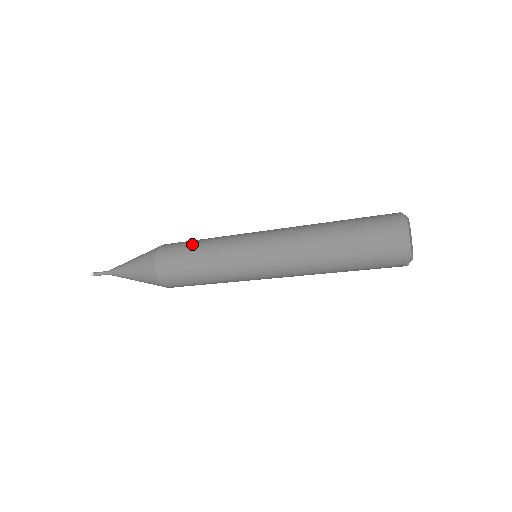
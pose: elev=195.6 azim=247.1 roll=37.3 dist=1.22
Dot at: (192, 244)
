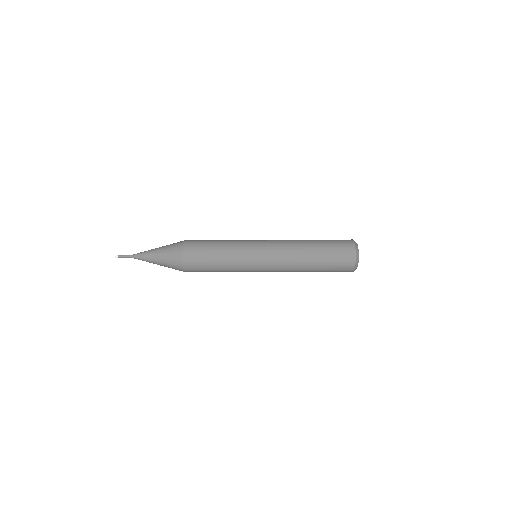
Dot at: occluded
